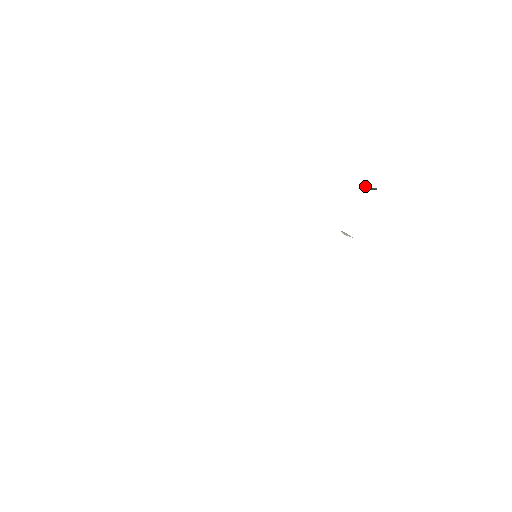
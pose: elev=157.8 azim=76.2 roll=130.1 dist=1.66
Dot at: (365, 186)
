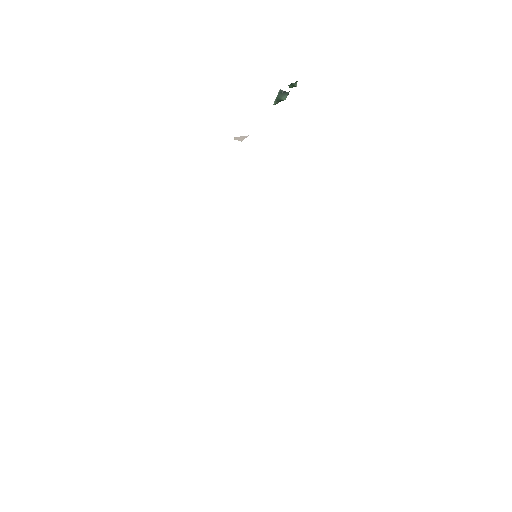
Dot at: (276, 100)
